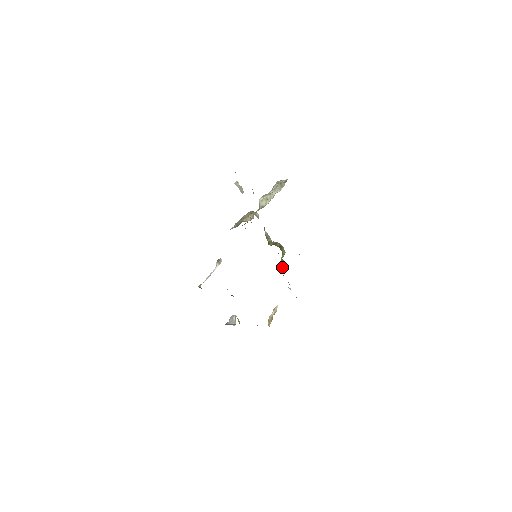
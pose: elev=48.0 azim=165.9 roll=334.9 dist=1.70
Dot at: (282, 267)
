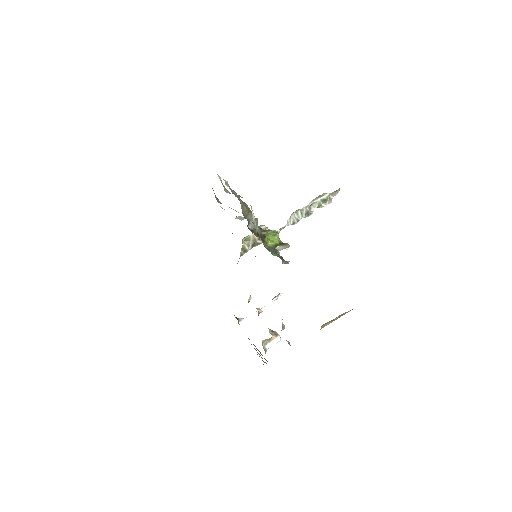
Dot at: (281, 249)
